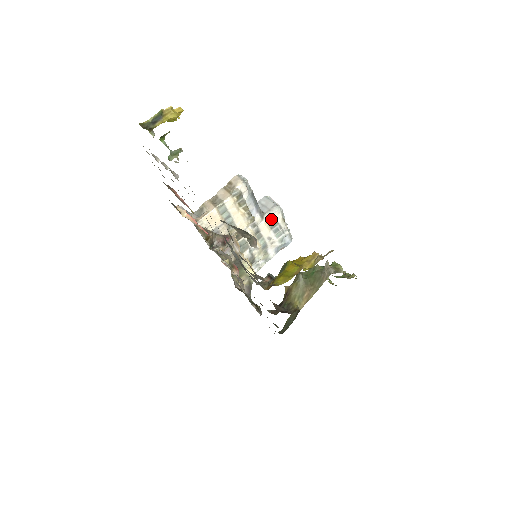
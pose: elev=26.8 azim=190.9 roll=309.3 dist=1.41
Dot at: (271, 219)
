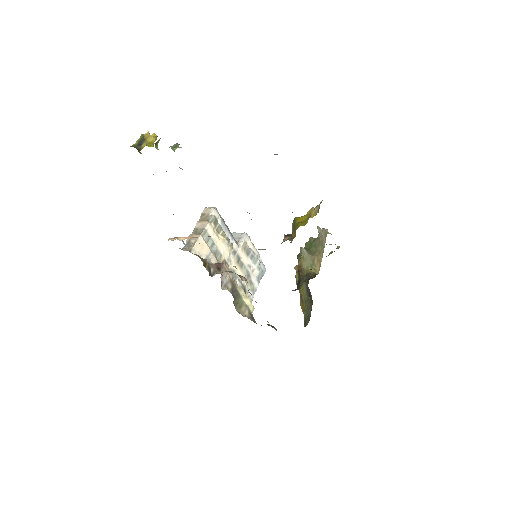
Dot at: (244, 245)
